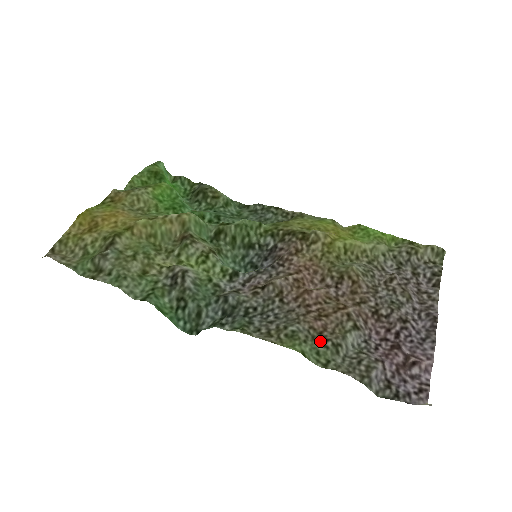
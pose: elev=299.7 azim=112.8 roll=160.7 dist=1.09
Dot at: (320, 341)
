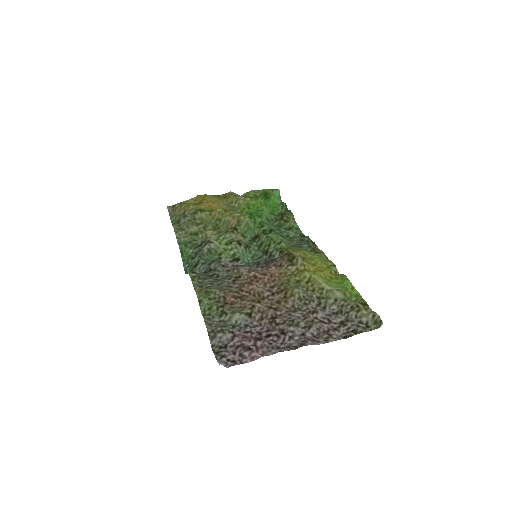
Dot at: (219, 305)
